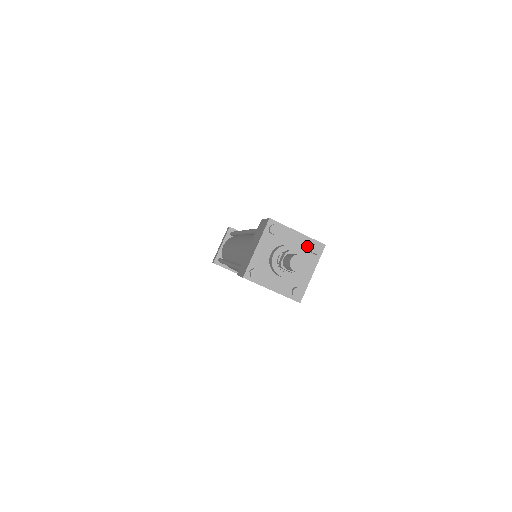
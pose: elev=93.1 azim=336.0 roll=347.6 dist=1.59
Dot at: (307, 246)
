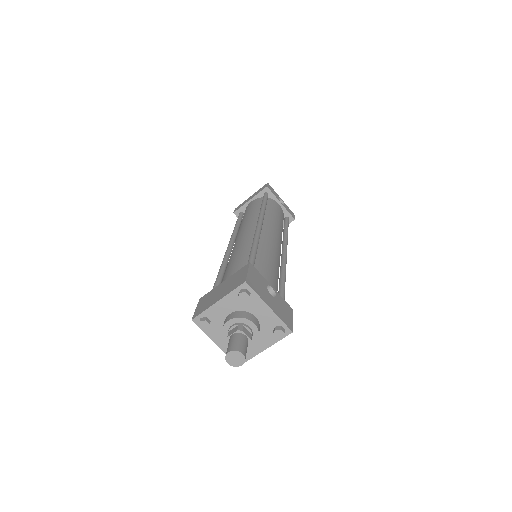
Dot at: (272, 324)
